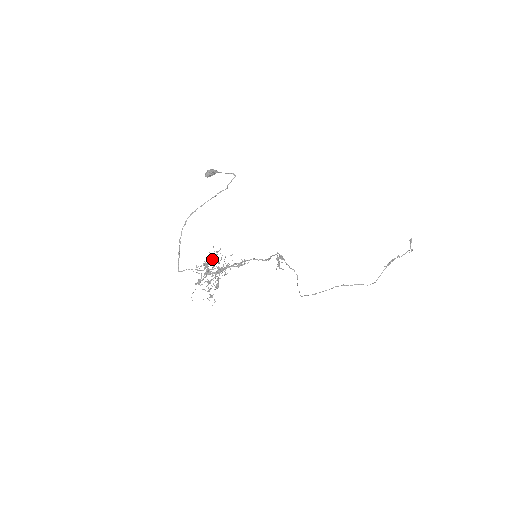
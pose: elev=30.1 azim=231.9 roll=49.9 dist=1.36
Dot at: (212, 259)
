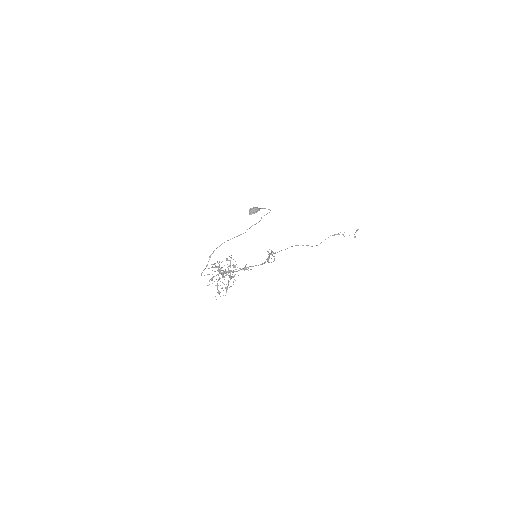
Dot at: occluded
